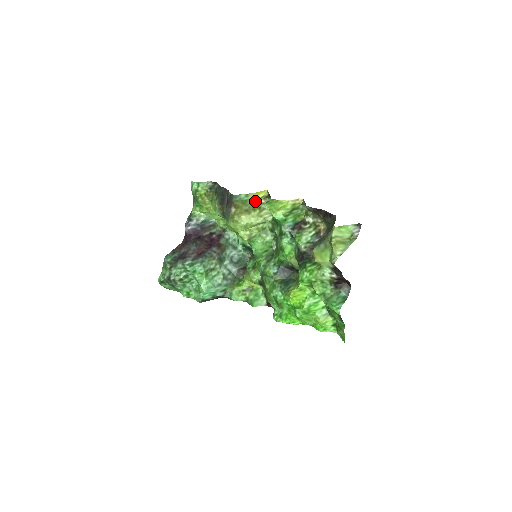
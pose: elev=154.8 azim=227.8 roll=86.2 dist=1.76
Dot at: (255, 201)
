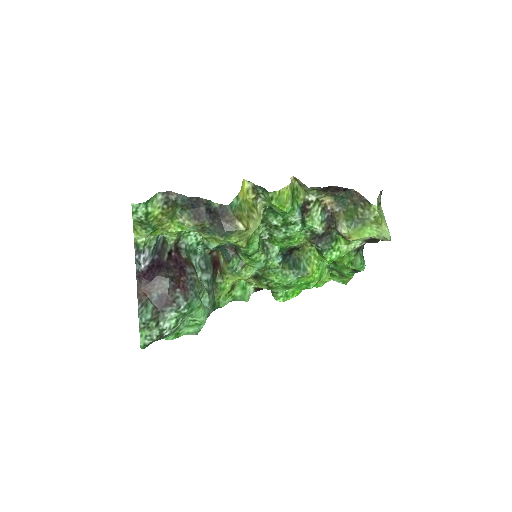
Dot at: (246, 200)
